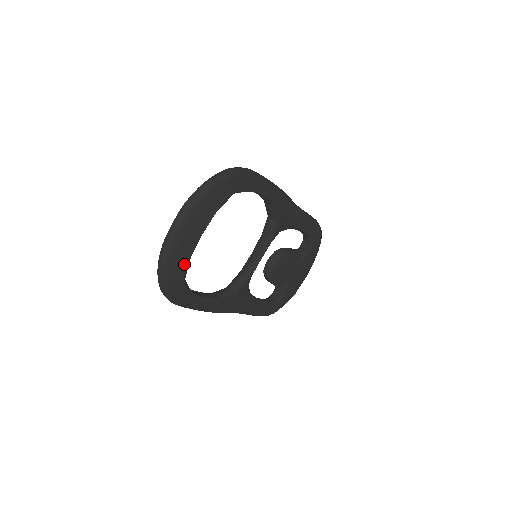
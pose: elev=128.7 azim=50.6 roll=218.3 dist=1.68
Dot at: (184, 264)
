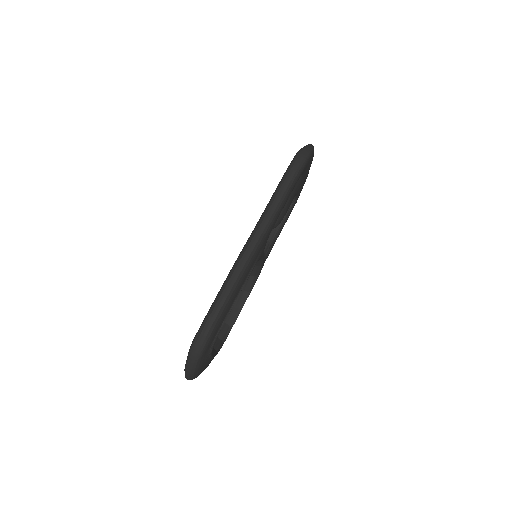
Dot at: occluded
